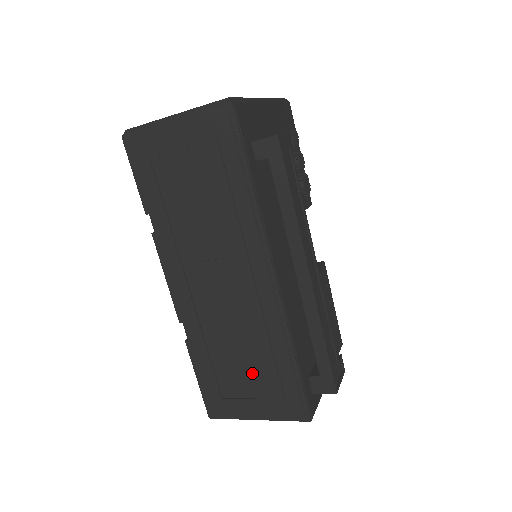
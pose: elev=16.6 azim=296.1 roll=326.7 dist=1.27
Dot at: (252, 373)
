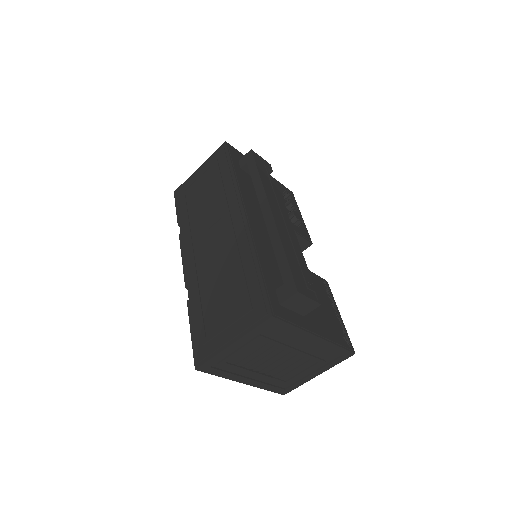
Dot at: (229, 297)
